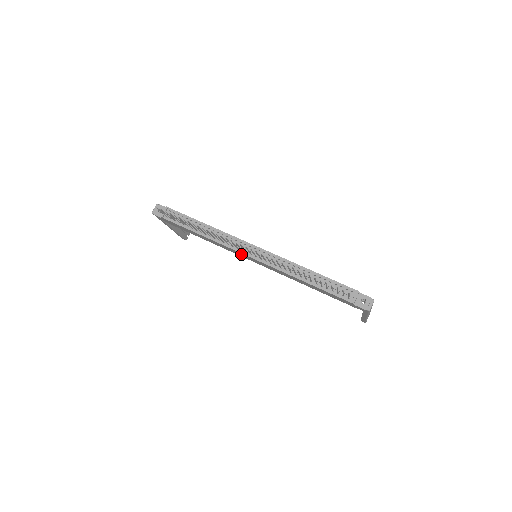
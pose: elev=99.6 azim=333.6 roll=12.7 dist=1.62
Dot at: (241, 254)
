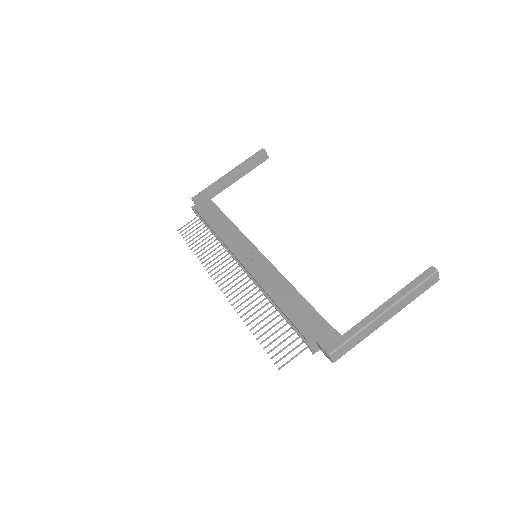
Dot at: occluded
